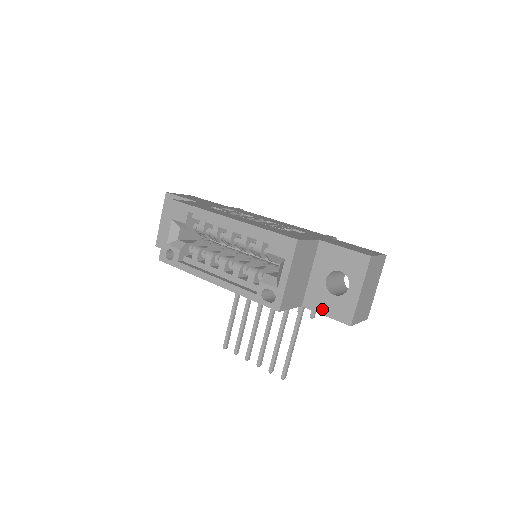
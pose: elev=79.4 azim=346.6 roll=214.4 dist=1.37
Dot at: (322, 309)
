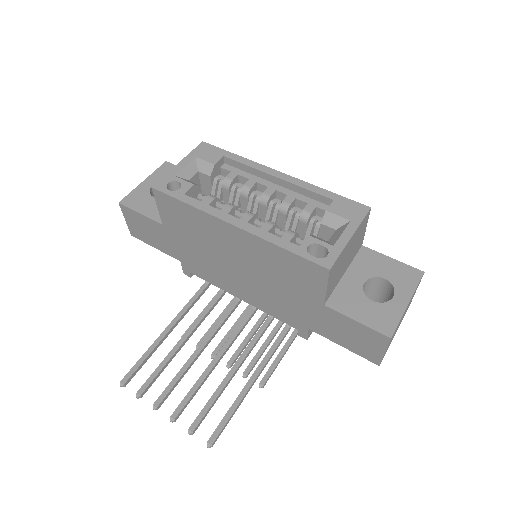
Dot at: (353, 313)
